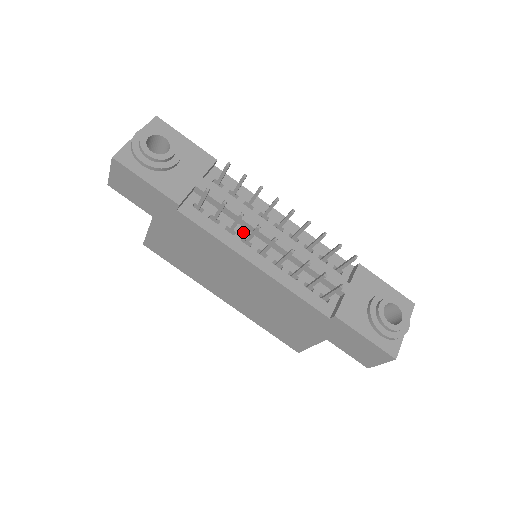
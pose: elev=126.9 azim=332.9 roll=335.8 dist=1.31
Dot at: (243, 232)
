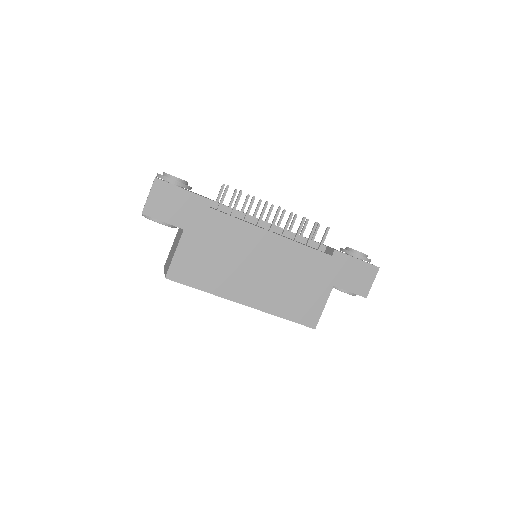
Dot at: (251, 223)
